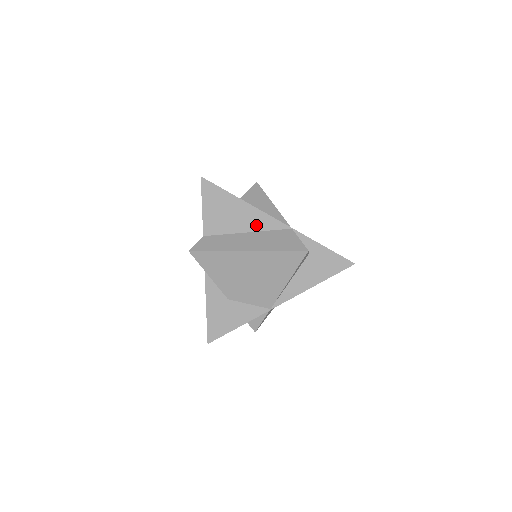
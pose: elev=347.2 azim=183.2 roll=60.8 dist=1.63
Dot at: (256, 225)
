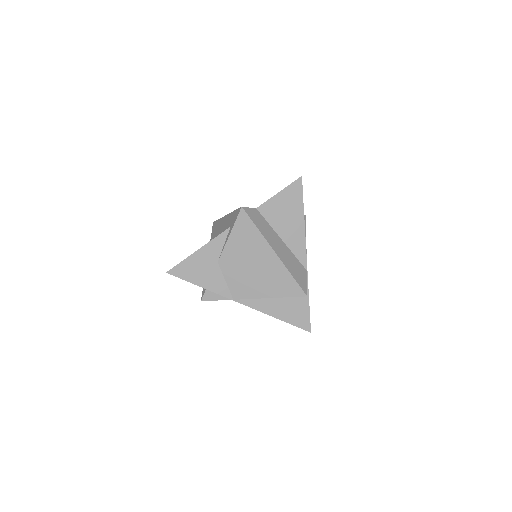
Dot at: (292, 243)
